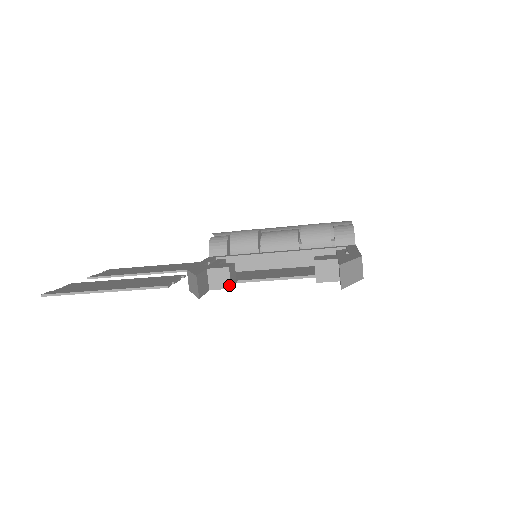
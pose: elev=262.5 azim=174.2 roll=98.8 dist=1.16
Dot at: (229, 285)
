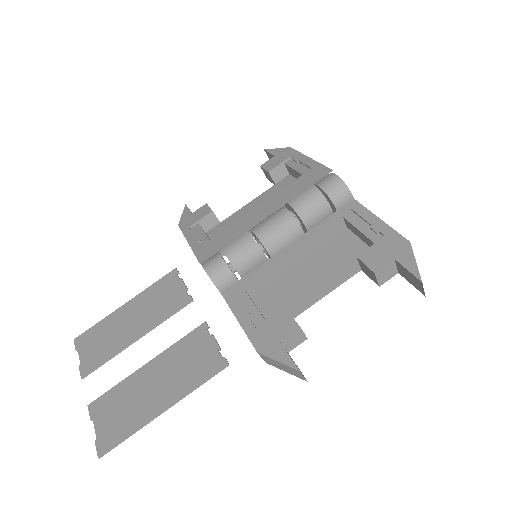
Dot at: (305, 338)
